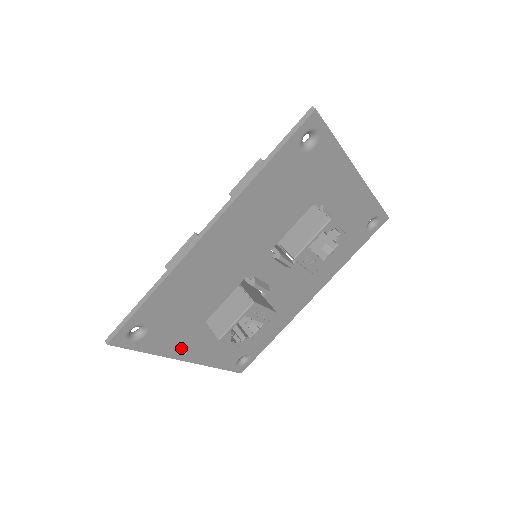
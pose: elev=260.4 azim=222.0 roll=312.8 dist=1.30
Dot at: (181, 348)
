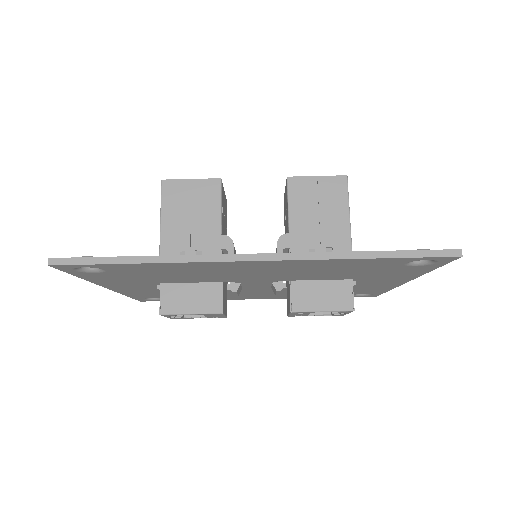
Dot at: (115, 284)
